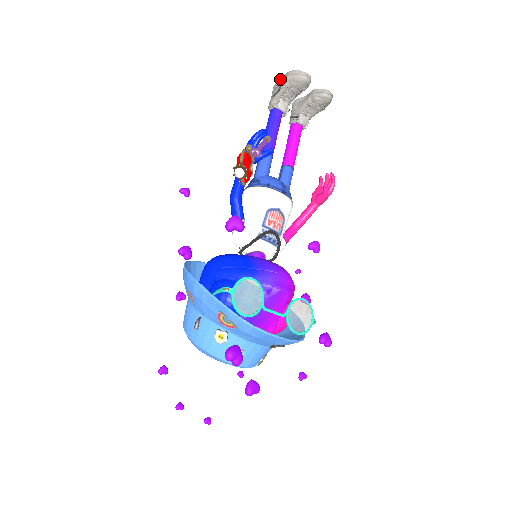
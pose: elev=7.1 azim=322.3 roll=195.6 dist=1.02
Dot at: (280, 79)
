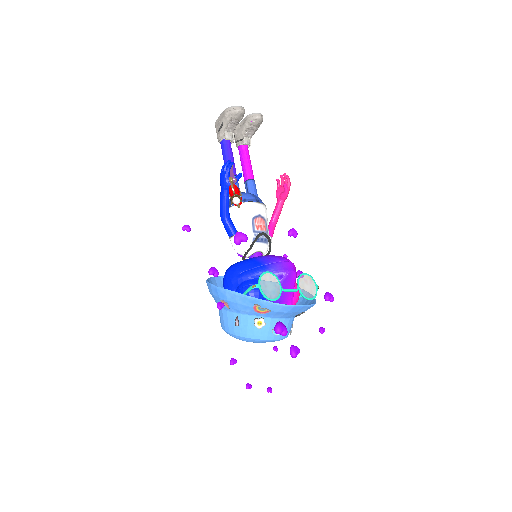
Dot at: (219, 116)
